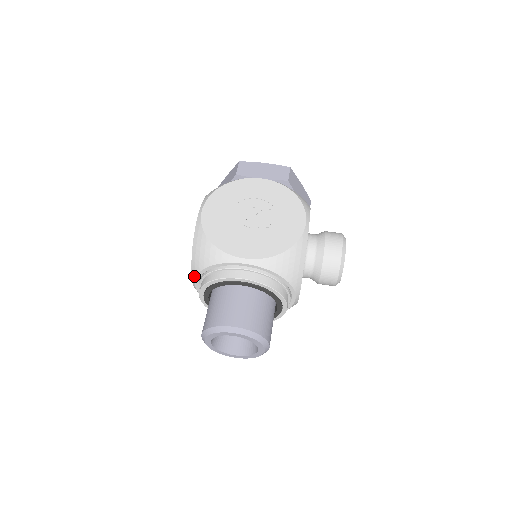
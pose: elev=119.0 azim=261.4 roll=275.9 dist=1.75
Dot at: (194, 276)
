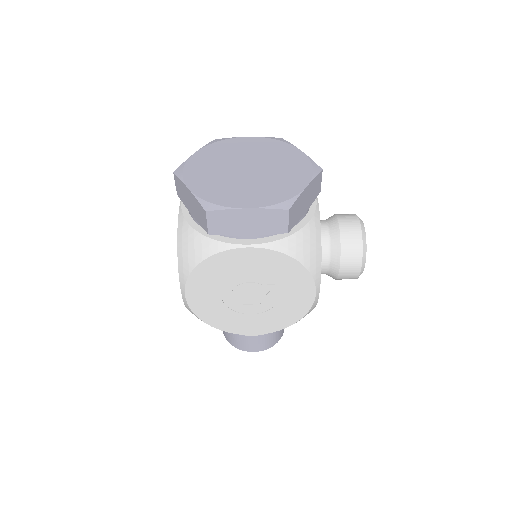
Dot at: occluded
